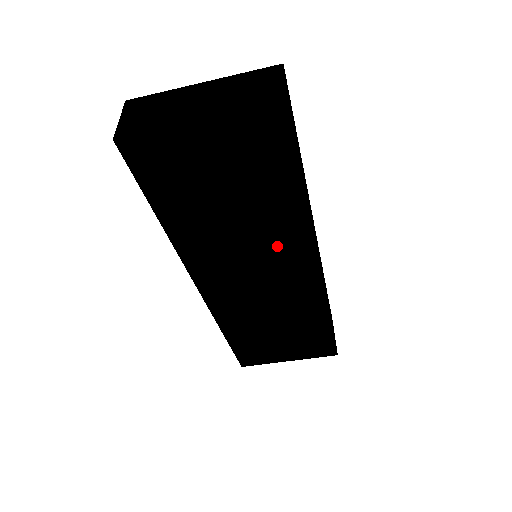
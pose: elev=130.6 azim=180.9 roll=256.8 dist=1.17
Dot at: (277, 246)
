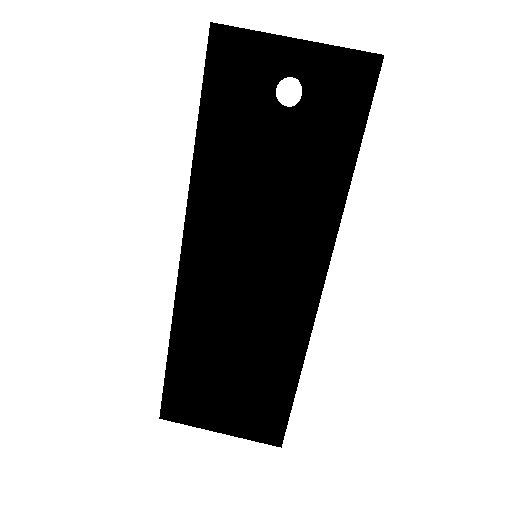
Dot at: (294, 231)
